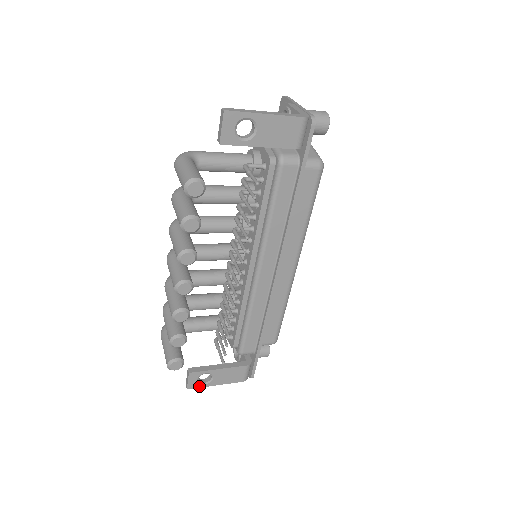
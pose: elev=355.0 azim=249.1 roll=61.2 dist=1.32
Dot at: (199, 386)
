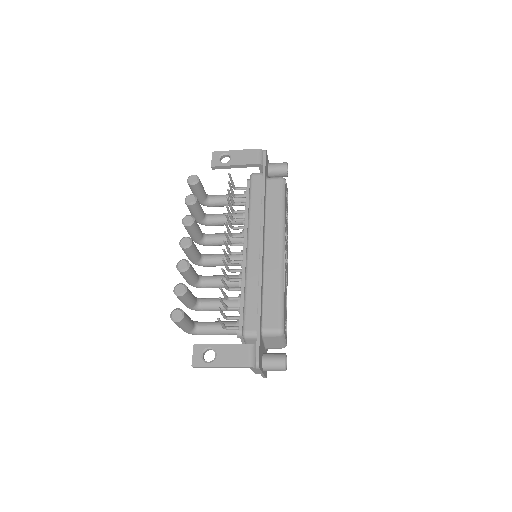
Dot at: (203, 365)
